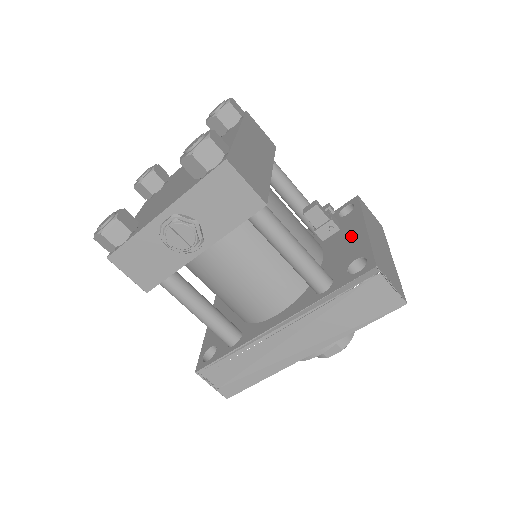
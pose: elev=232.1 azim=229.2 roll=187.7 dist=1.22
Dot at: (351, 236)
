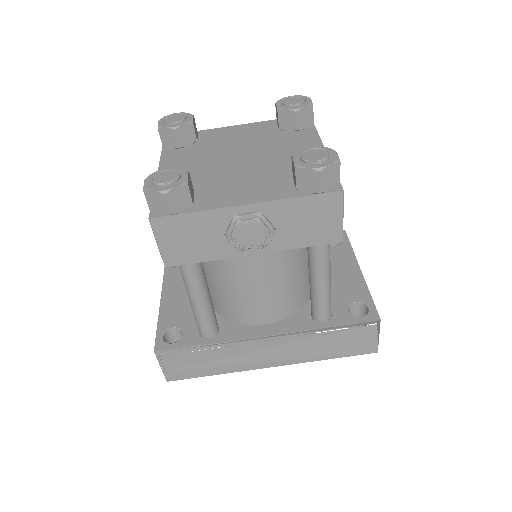
Dot at: (345, 273)
